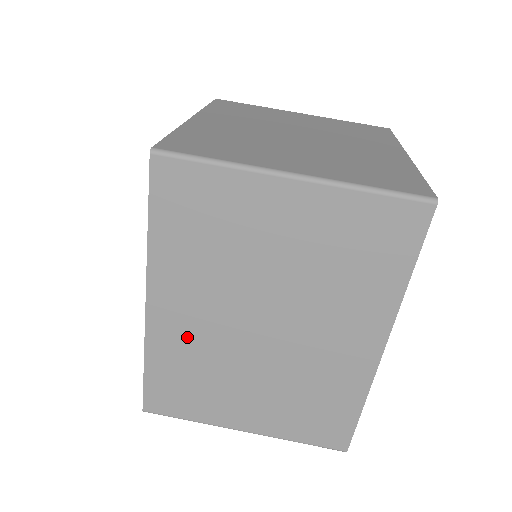
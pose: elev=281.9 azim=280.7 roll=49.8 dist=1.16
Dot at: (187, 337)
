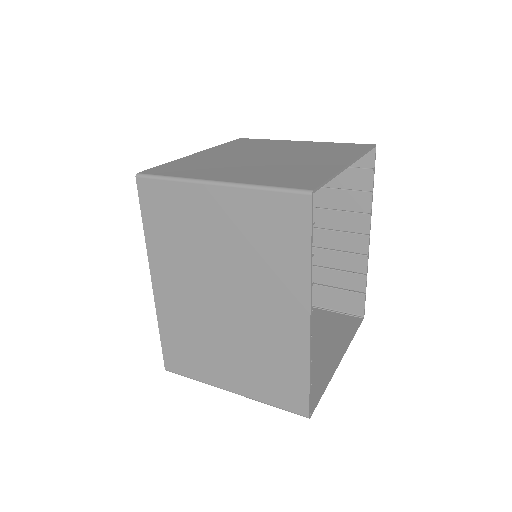
Dot at: (180, 309)
